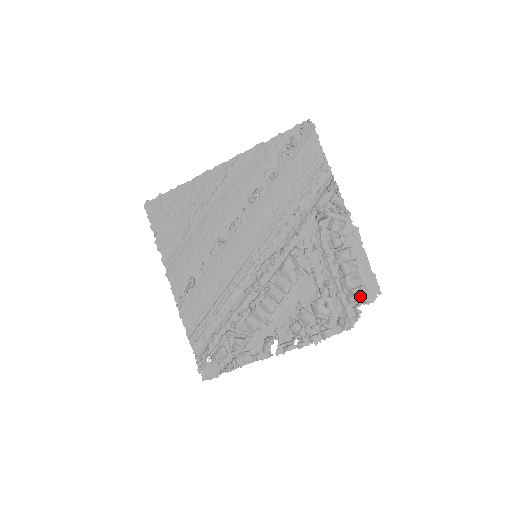
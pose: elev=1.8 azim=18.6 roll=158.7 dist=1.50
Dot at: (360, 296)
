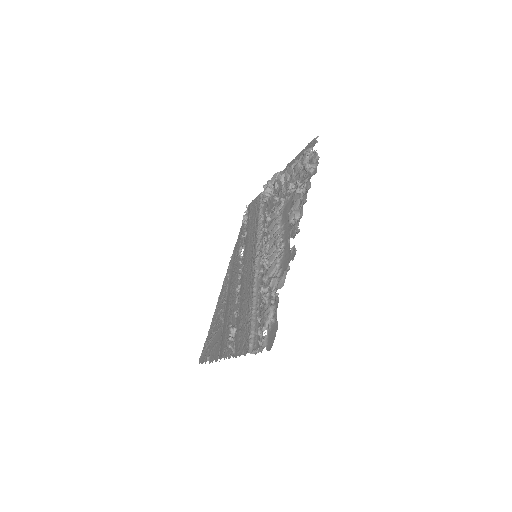
Dot at: (306, 152)
